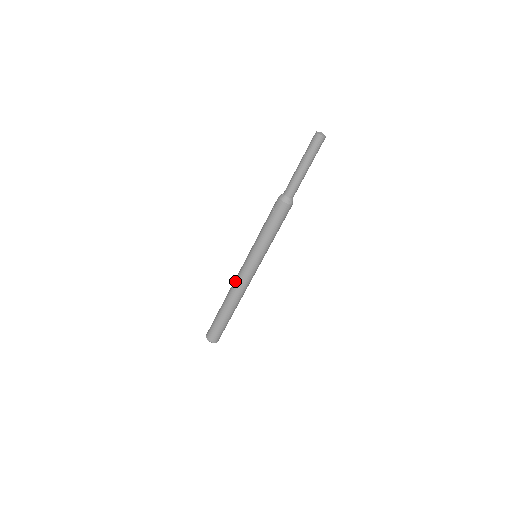
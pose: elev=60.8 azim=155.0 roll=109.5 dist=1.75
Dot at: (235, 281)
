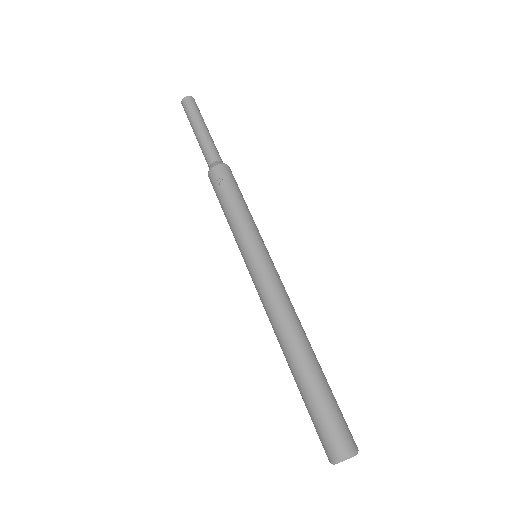
Dot at: (274, 305)
